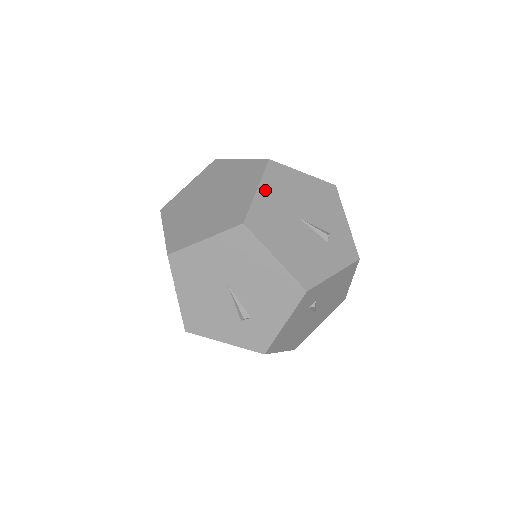
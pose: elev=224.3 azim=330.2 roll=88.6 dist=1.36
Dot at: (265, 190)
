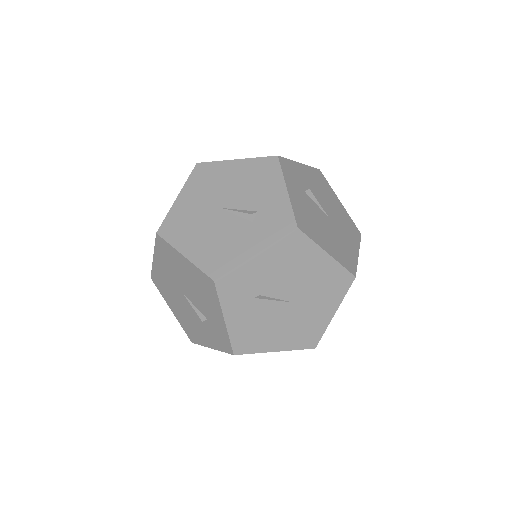
Dot at: occluded
